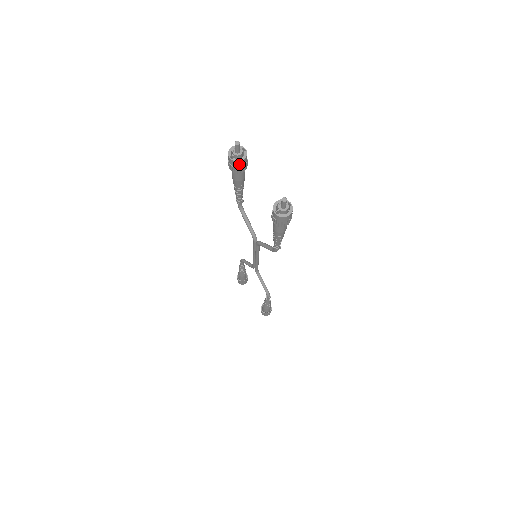
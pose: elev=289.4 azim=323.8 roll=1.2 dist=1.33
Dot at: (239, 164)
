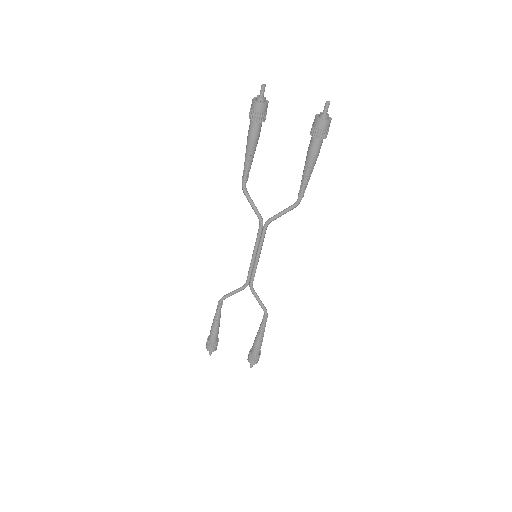
Dot at: (266, 108)
